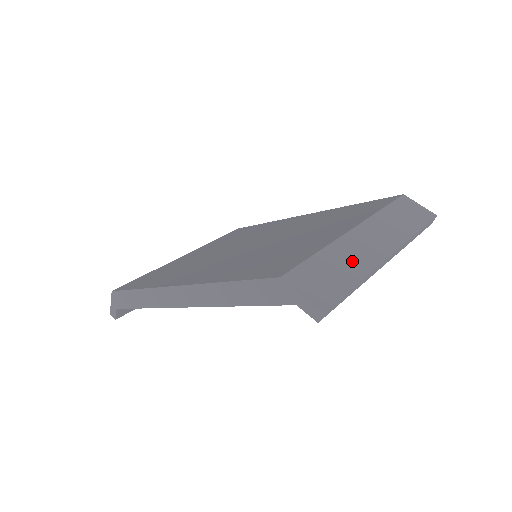
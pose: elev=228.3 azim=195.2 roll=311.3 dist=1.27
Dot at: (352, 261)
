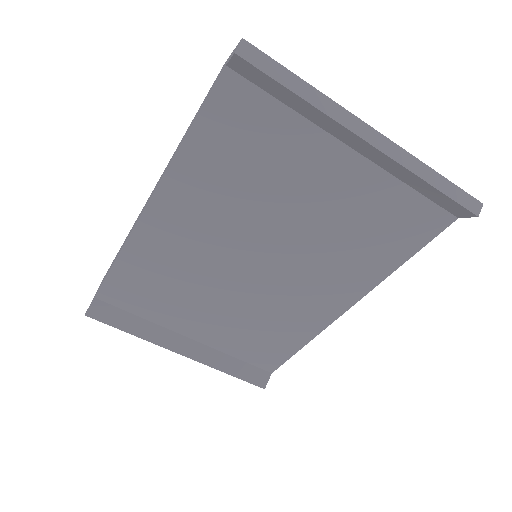
Dot at: occluded
